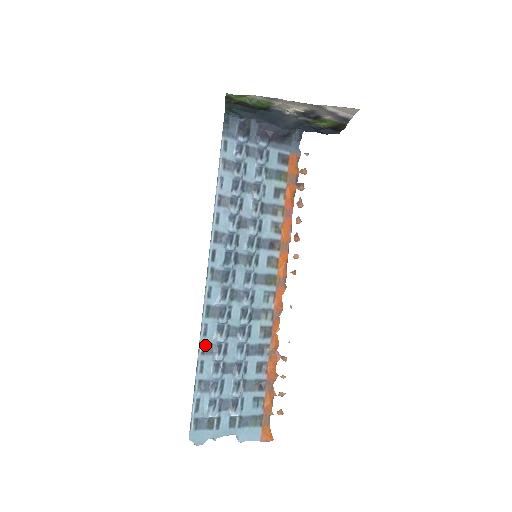
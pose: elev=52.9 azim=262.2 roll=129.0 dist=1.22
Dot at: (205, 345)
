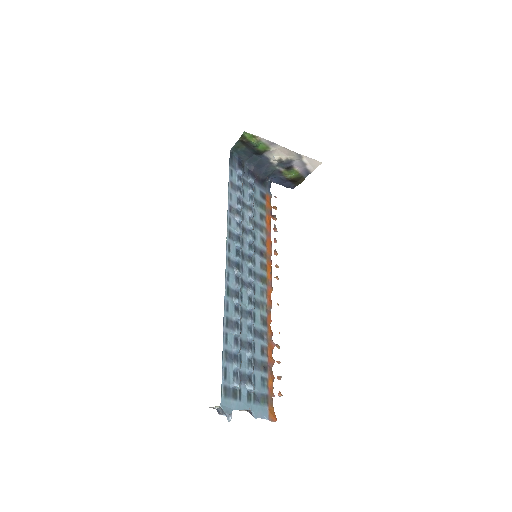
Dot at: (227, 320)
